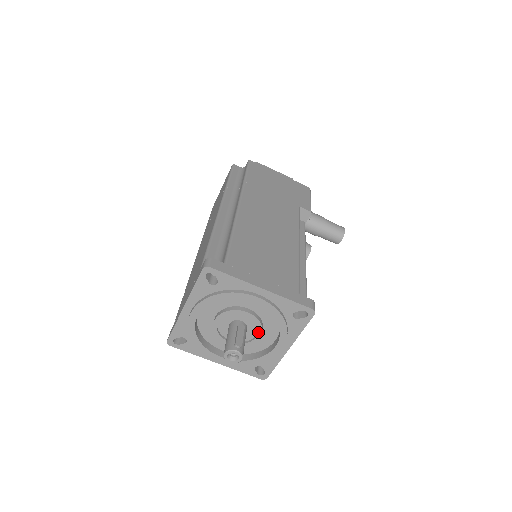
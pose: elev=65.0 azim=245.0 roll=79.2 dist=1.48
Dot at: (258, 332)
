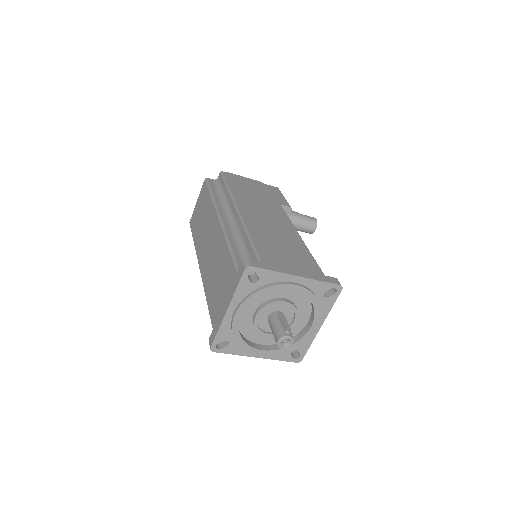
Dot at: (294, 318)
